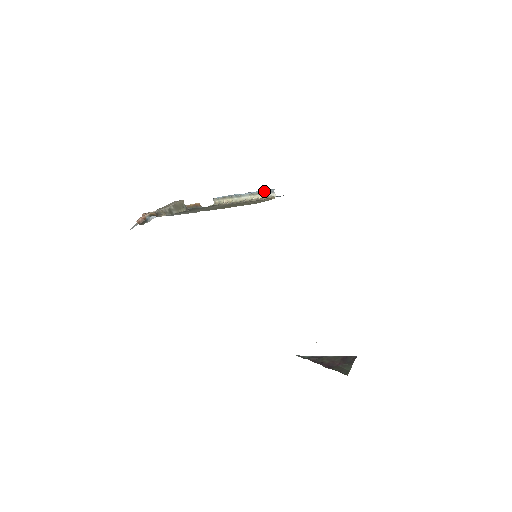
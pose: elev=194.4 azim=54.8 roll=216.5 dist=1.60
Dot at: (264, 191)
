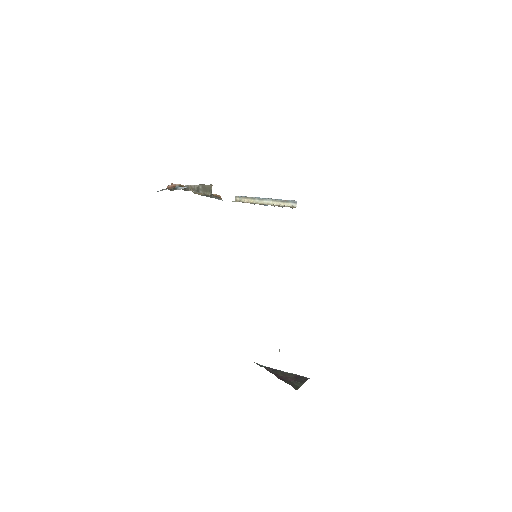
Dot at: (287, 200)
